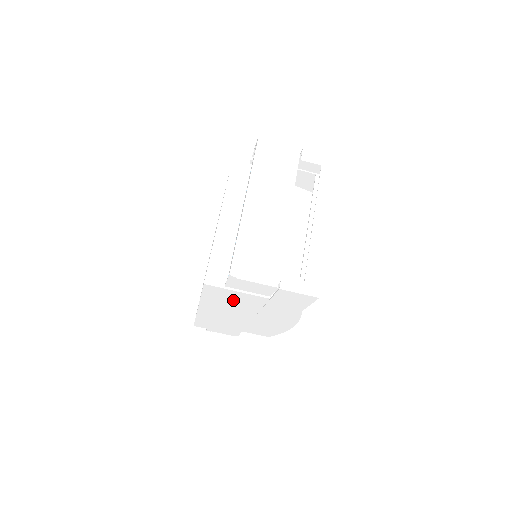
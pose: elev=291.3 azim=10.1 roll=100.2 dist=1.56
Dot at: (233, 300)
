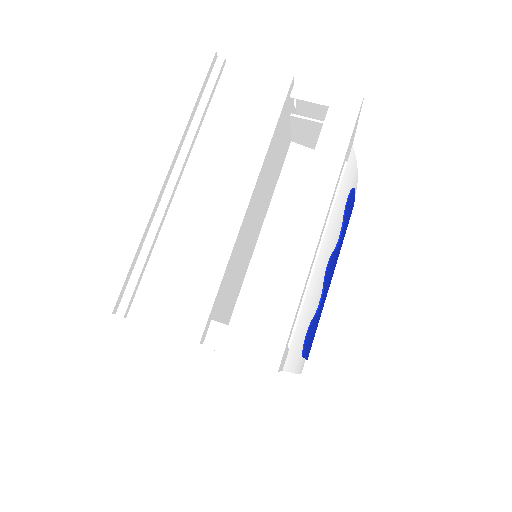
Dot at: occluded
